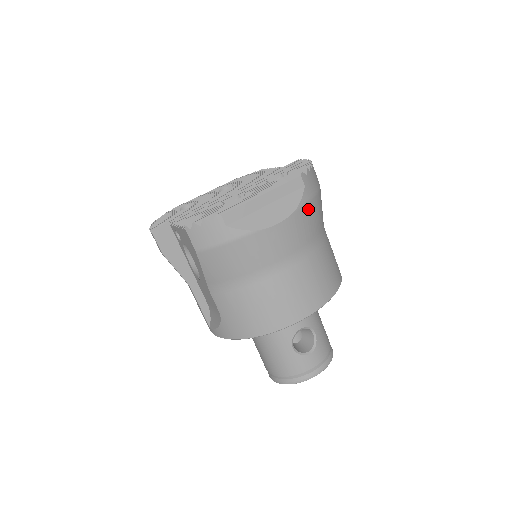
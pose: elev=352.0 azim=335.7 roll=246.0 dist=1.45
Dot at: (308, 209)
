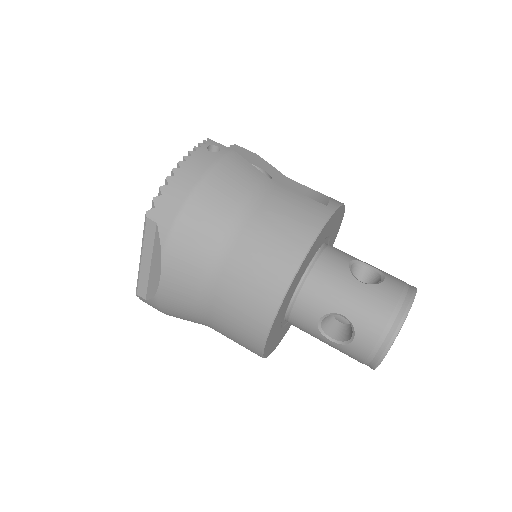
Dot at: (177, 240)
